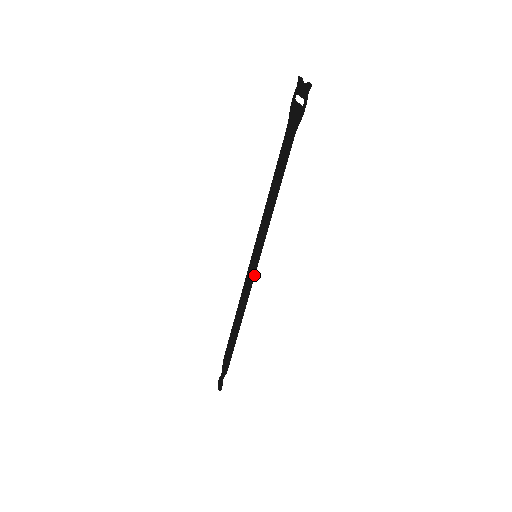
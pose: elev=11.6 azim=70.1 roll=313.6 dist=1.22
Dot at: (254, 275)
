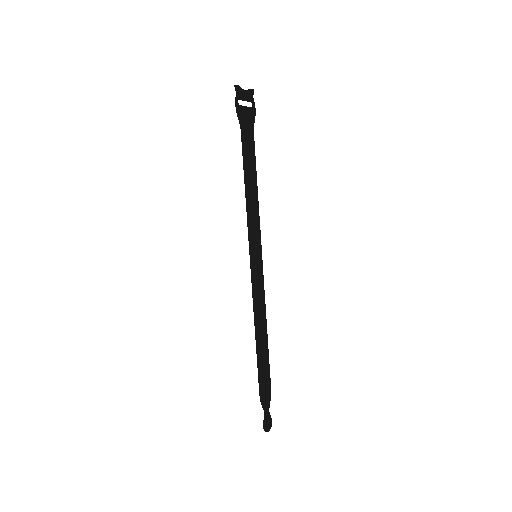
Dot at: (251, 273)
